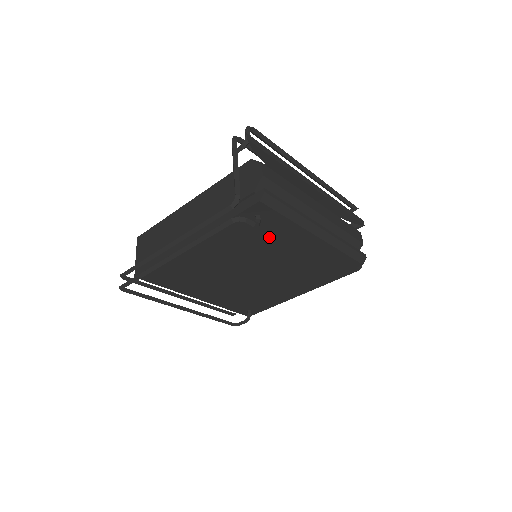
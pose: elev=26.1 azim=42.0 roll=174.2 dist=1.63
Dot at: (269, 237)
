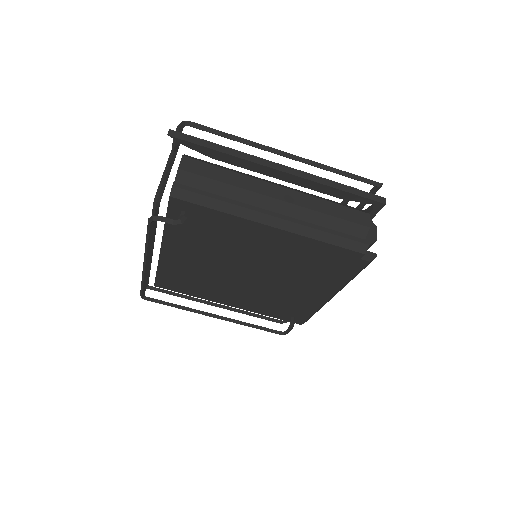
Dot at: (221, 233)
